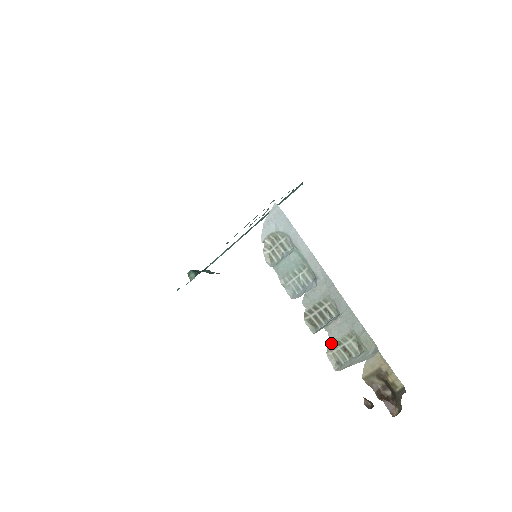
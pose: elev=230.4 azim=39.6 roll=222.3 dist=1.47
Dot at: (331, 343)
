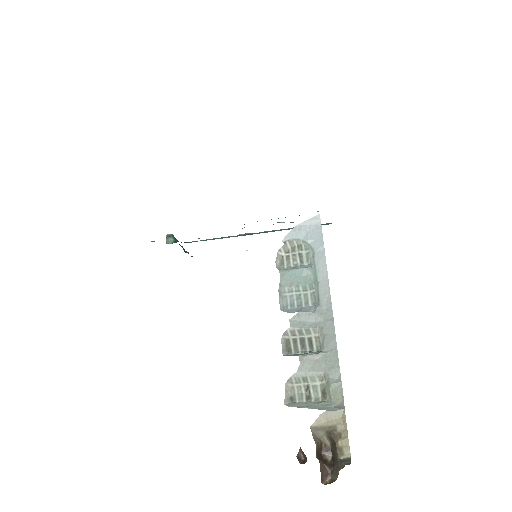
Dot at: (297, 375)
